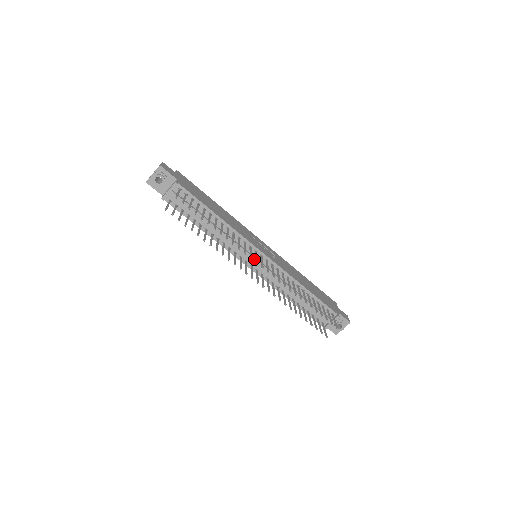
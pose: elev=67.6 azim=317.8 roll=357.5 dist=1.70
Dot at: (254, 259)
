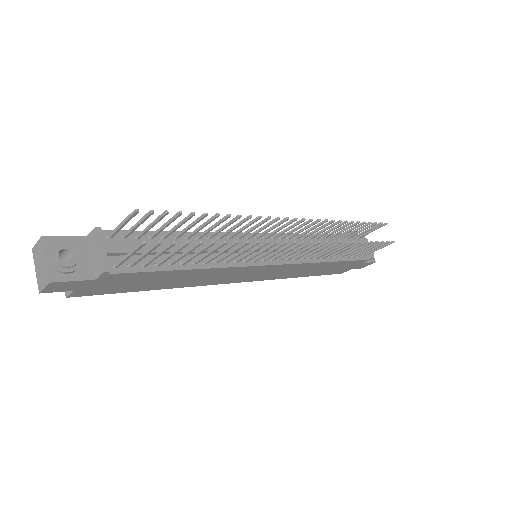
Dot at: (266, 246)
